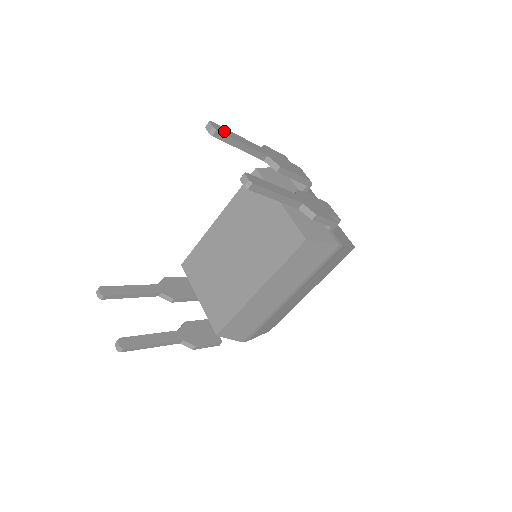
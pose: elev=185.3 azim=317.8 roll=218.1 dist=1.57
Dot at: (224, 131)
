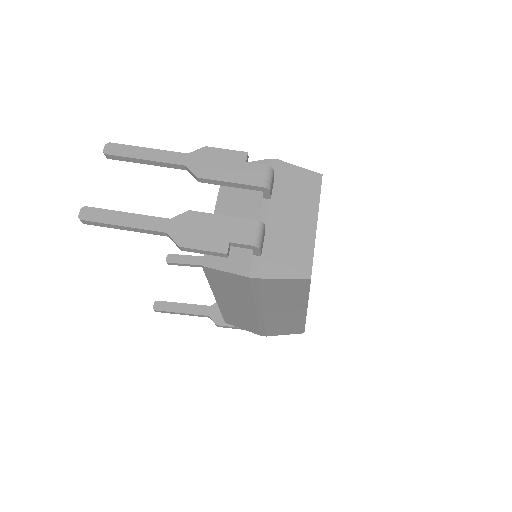
Dot at: (121, 151)
